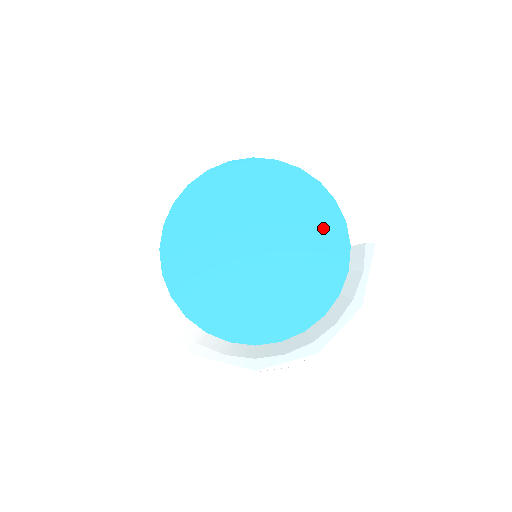
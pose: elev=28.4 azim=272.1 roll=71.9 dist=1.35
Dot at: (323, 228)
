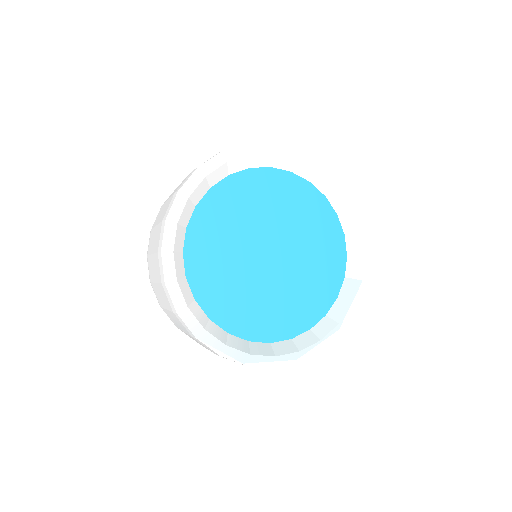
Dot at: (329, 255)
